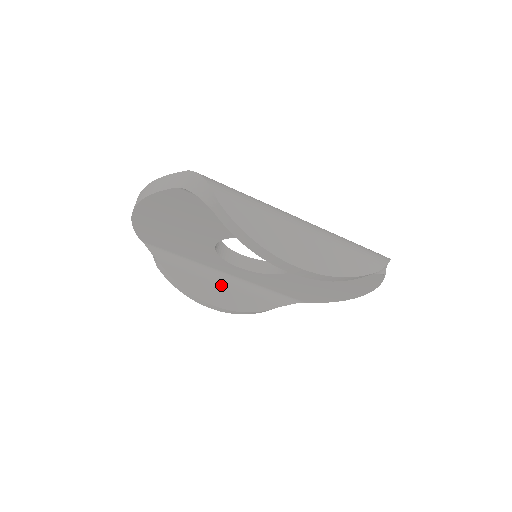
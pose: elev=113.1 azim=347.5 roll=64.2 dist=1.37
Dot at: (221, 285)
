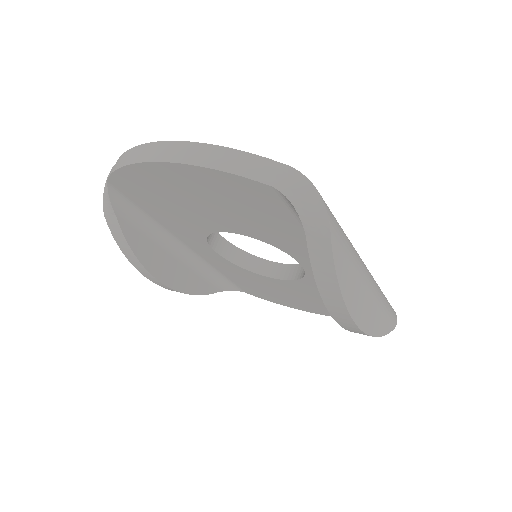
Dot at: (174, 257)
